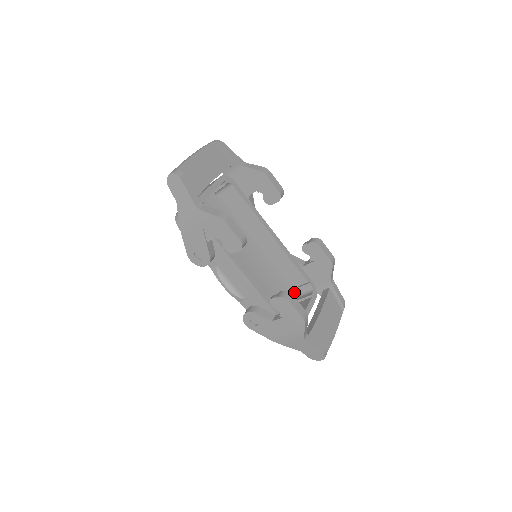
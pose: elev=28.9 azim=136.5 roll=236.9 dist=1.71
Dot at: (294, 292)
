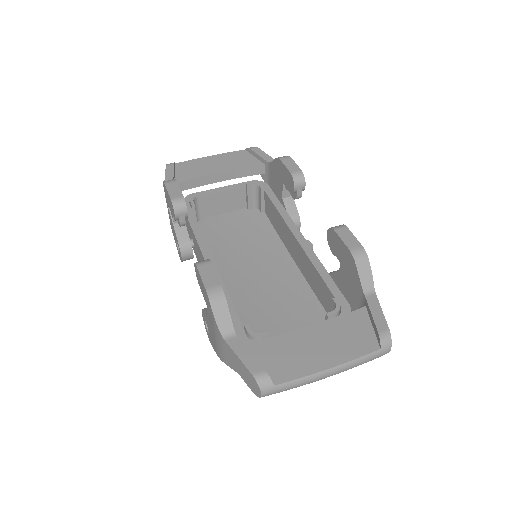
Dot at: occluded
